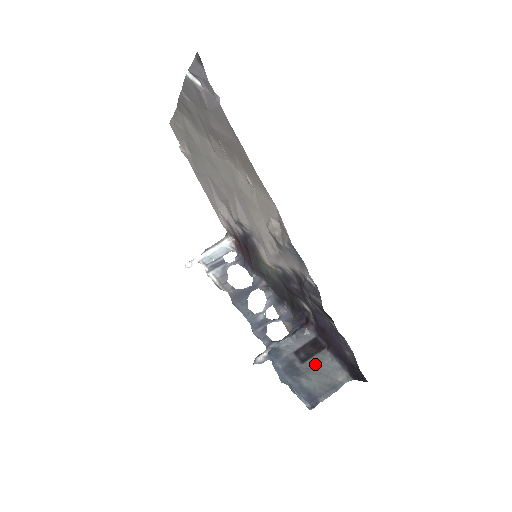
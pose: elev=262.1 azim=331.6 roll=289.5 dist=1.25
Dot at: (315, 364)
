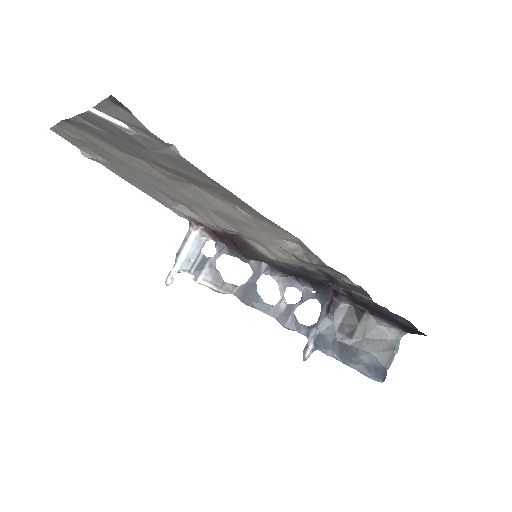
Dot at: (364, 334)
